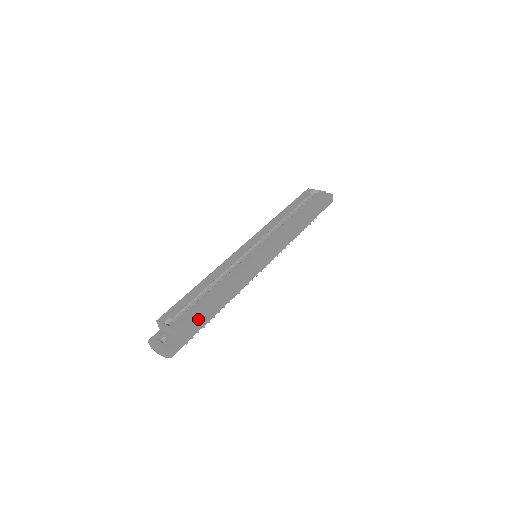
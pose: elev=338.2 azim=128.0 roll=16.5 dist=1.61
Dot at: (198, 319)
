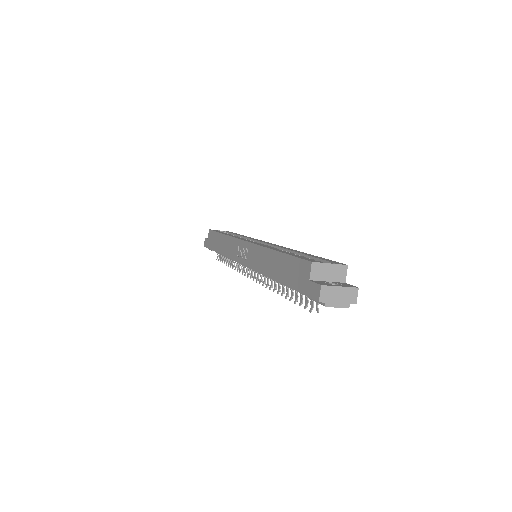
Dot at: occluded
